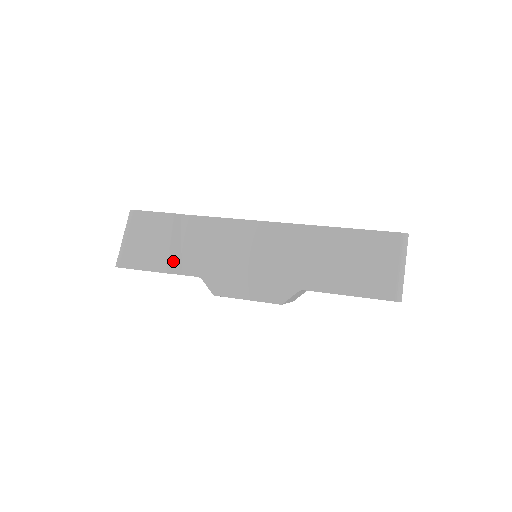
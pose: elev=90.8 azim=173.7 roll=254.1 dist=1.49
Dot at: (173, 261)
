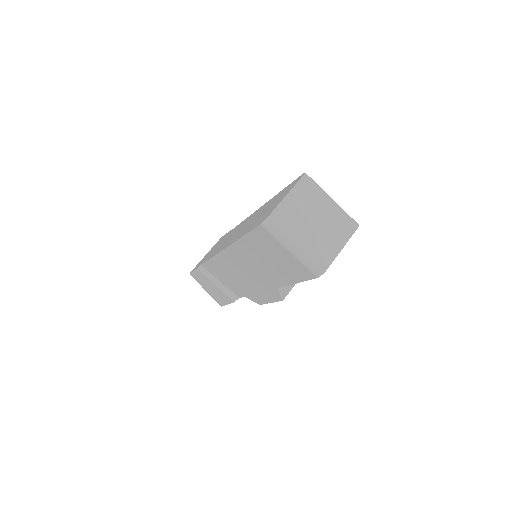
Dot at: (228, 294)
